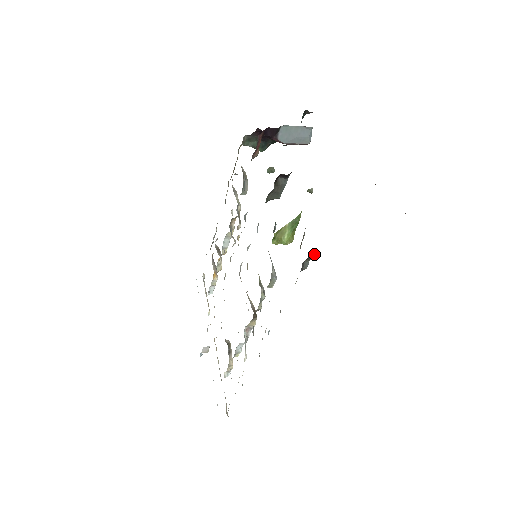
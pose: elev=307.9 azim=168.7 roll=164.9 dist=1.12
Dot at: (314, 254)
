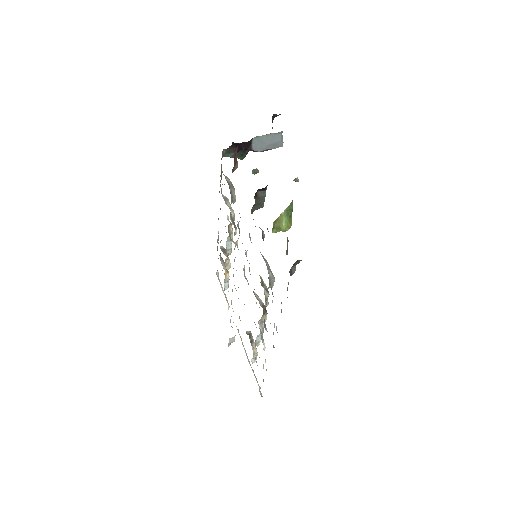
Dot at: (298, 261)
